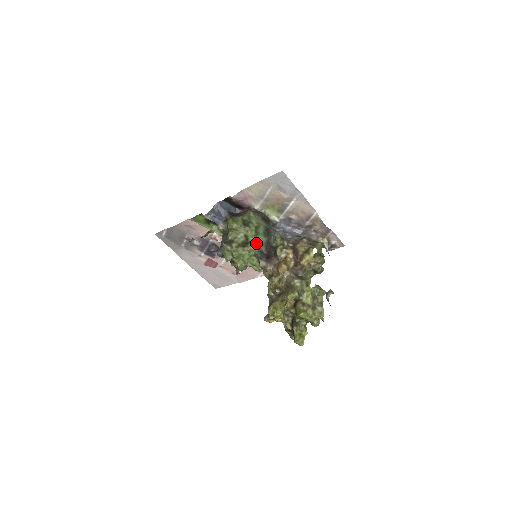
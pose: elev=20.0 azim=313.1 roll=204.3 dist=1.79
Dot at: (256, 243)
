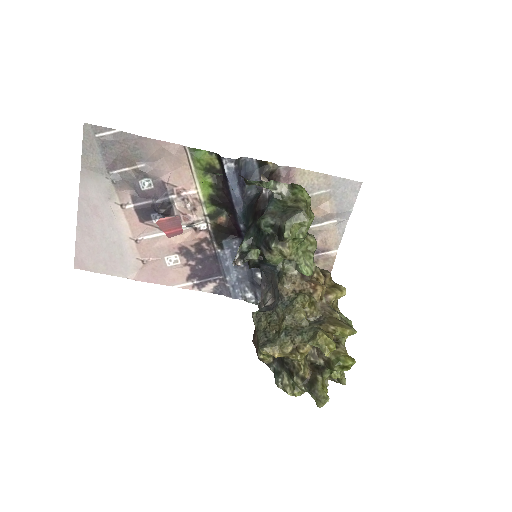
Dot at: occluded
